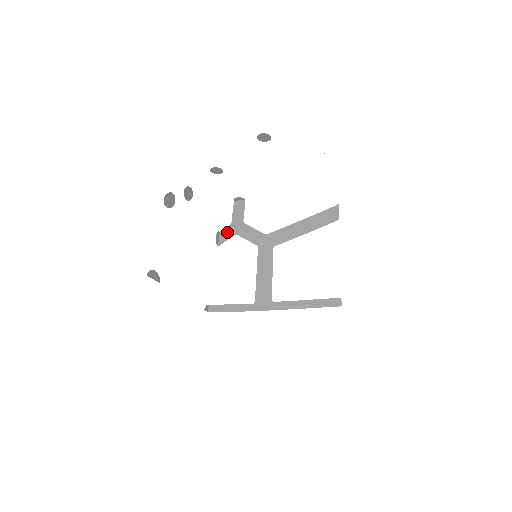
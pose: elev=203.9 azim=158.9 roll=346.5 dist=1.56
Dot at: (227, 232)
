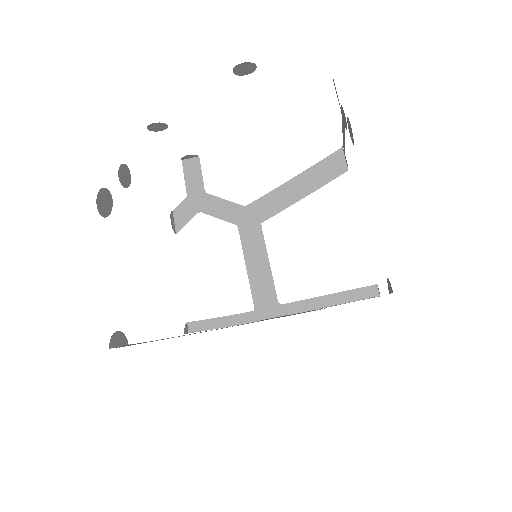
Dot at: (184, 210)
